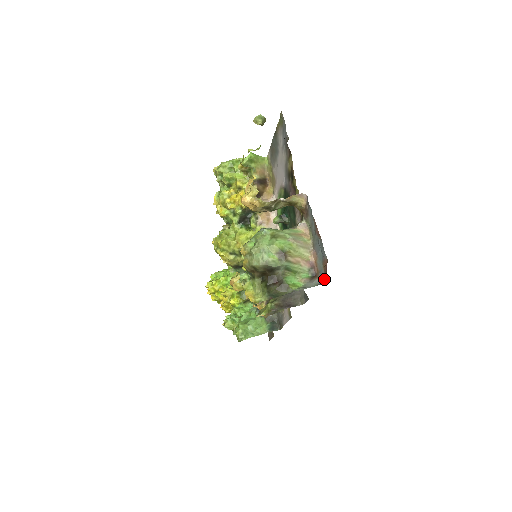
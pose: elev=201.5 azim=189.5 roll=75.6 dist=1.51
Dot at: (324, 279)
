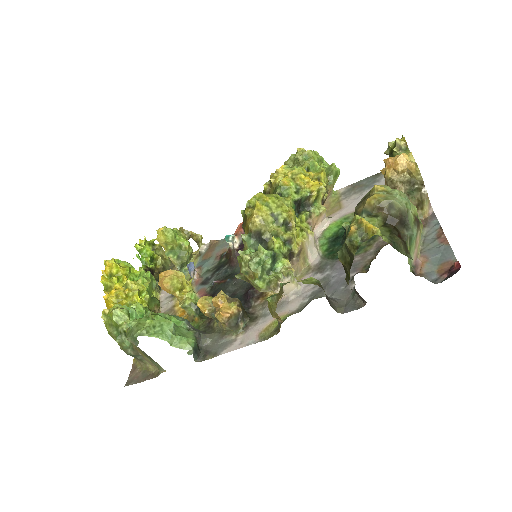
Dot at: (434, 280)
